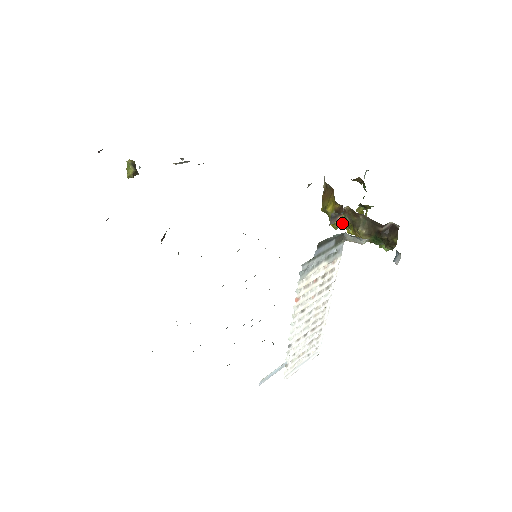
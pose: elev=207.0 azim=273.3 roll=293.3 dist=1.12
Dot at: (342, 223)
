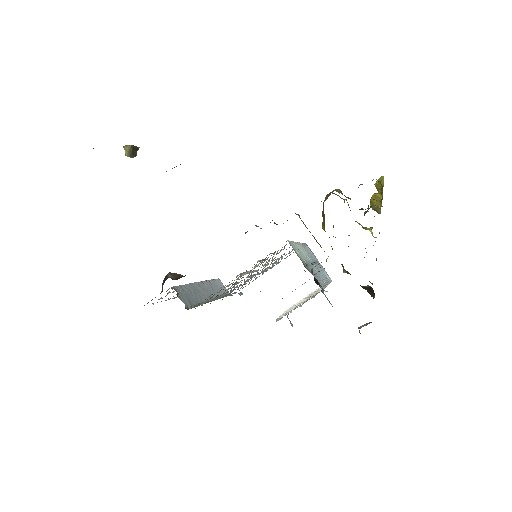
Dot at: occluded
